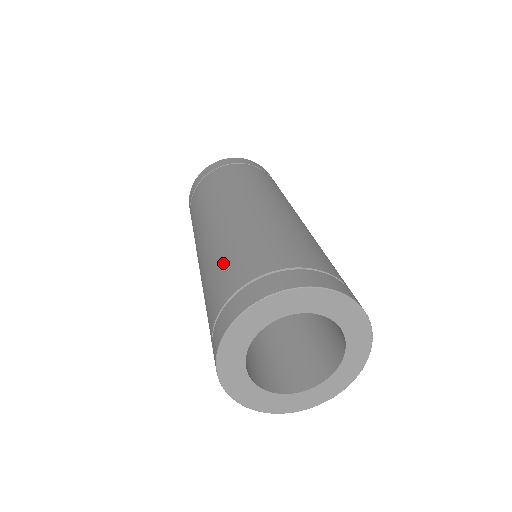
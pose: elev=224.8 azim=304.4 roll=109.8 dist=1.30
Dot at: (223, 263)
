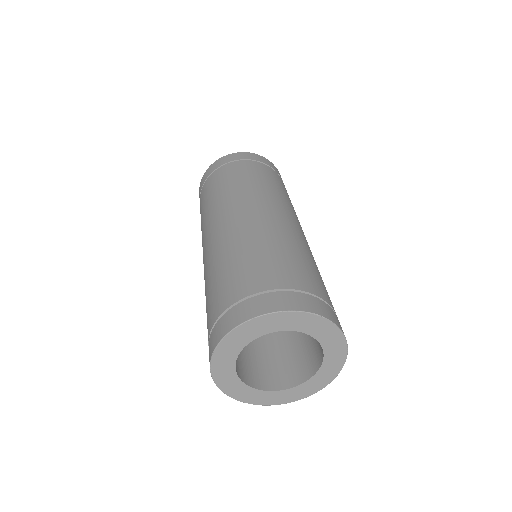
Dot at: occluded
